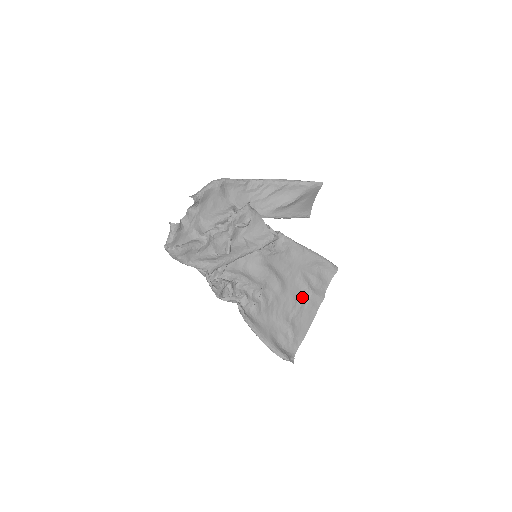
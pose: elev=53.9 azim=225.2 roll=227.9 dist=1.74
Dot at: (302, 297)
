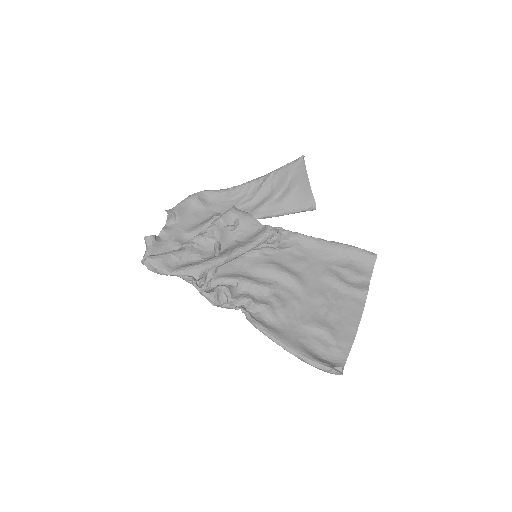
Dot at: (335, 294)
